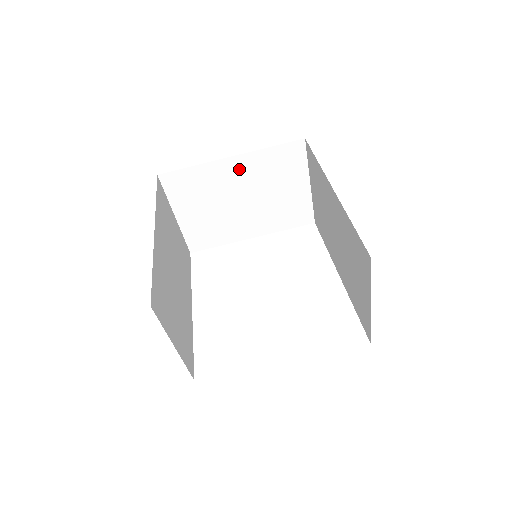
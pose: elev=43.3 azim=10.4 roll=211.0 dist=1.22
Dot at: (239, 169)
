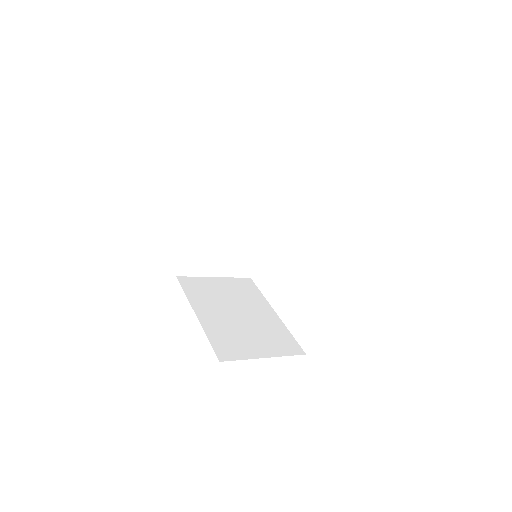
Dot at: occluded
